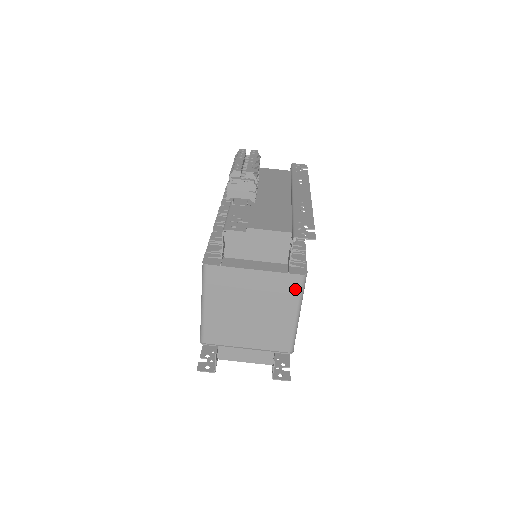
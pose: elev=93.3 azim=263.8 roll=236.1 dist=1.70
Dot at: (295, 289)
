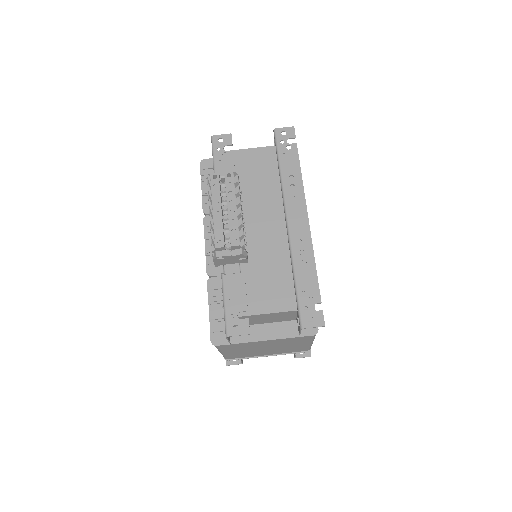
Dot at: (308, 338)
